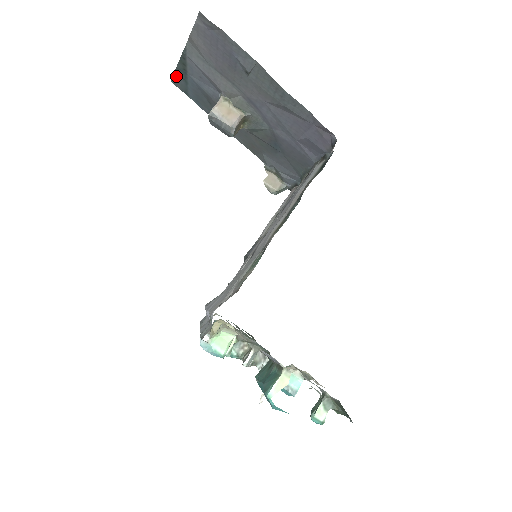
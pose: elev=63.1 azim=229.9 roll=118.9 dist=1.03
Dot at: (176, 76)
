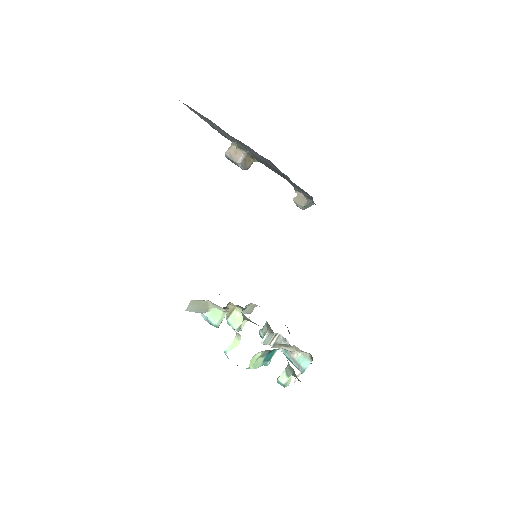
Dot at: (219, 132)
